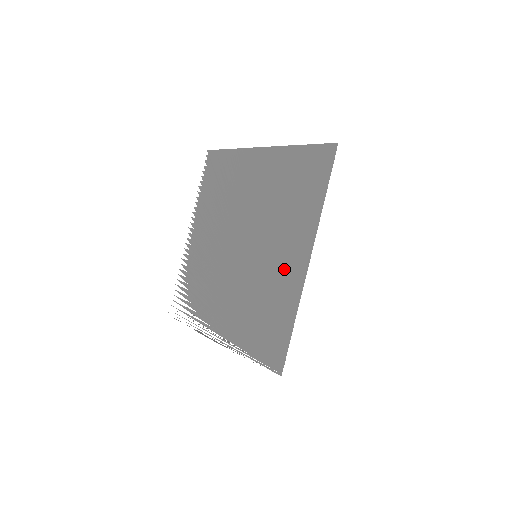
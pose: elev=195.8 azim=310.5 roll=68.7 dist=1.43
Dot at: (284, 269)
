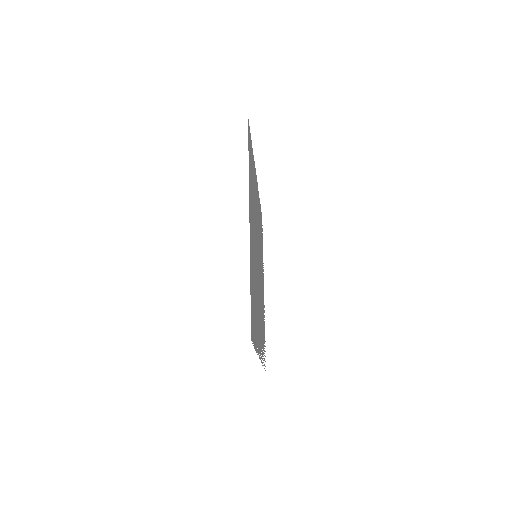
Dot at: (252, 244)
